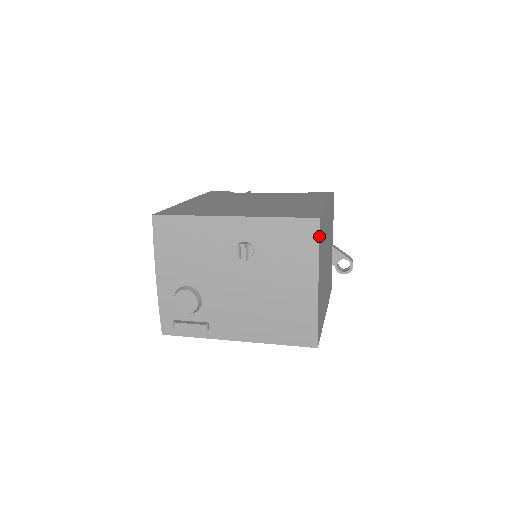
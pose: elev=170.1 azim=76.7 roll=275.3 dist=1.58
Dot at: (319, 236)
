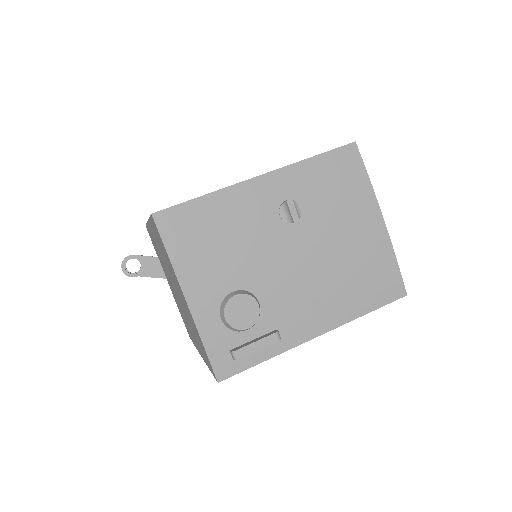
Dot at: (362, 162)
